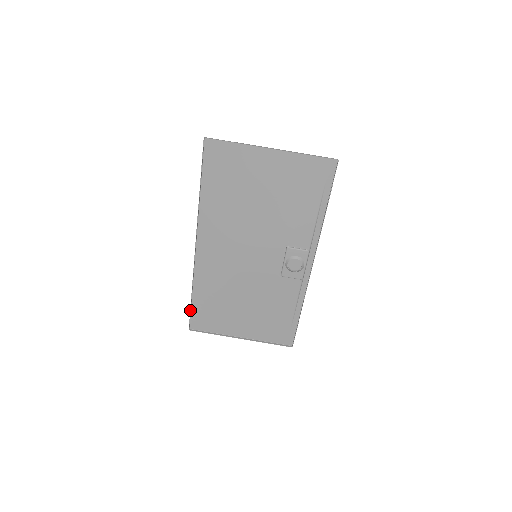
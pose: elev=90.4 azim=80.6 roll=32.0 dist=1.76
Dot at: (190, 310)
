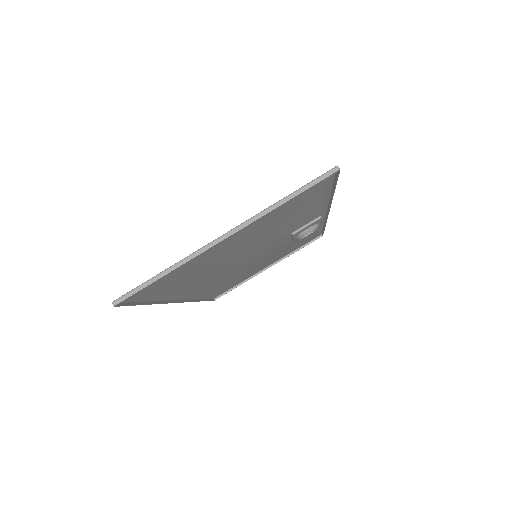
Dot at: occluded
